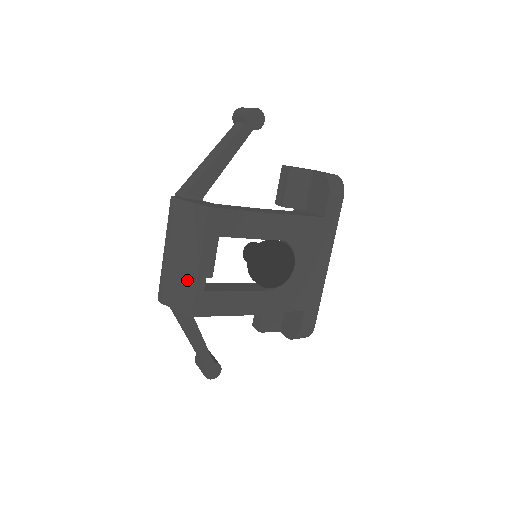
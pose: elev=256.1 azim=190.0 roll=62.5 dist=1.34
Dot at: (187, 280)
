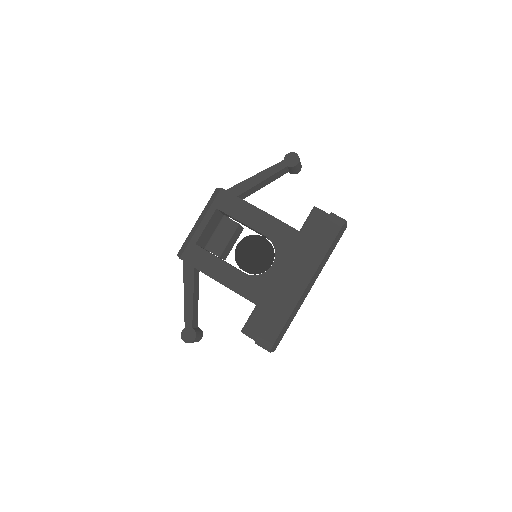
Dot at: (192, 235)
